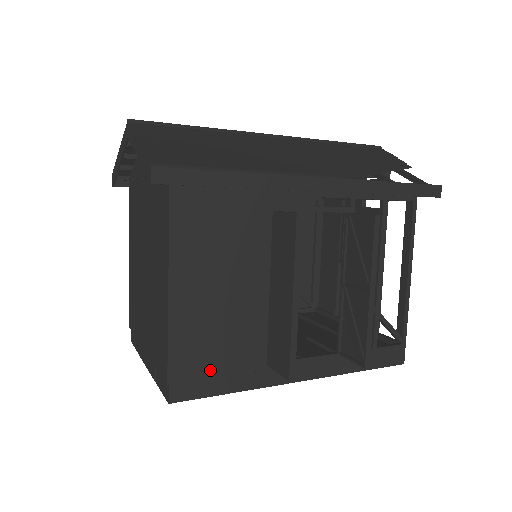
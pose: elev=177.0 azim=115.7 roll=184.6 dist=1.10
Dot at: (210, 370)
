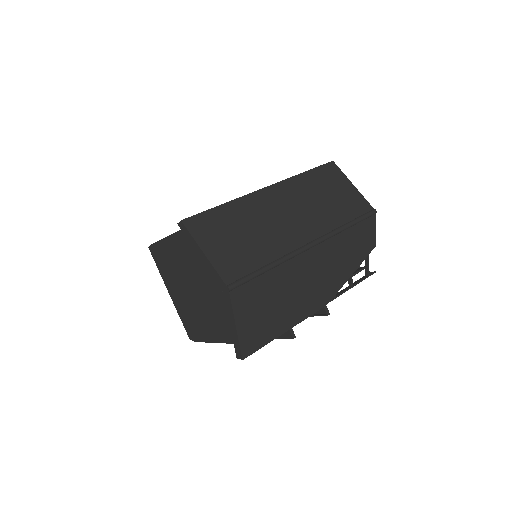
Dot at: occluded
